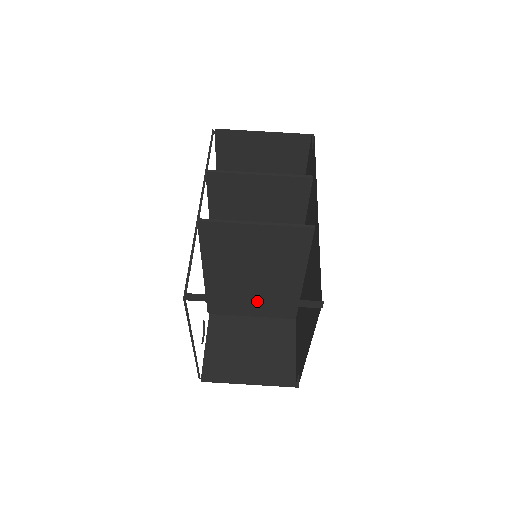
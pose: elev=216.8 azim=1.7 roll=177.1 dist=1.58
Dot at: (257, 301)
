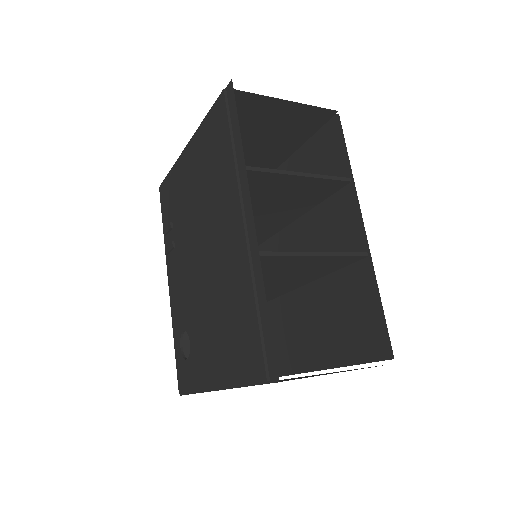
Dot at: occluded
